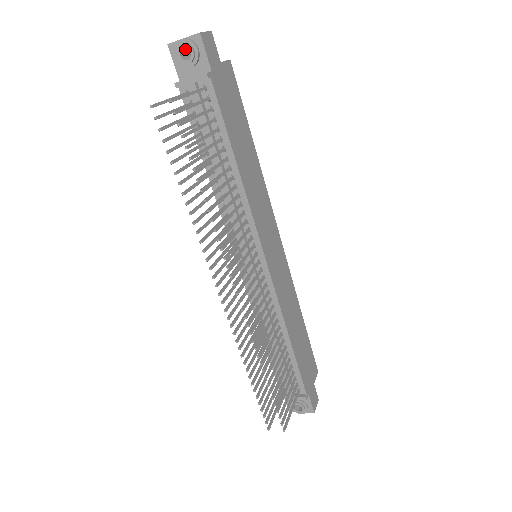
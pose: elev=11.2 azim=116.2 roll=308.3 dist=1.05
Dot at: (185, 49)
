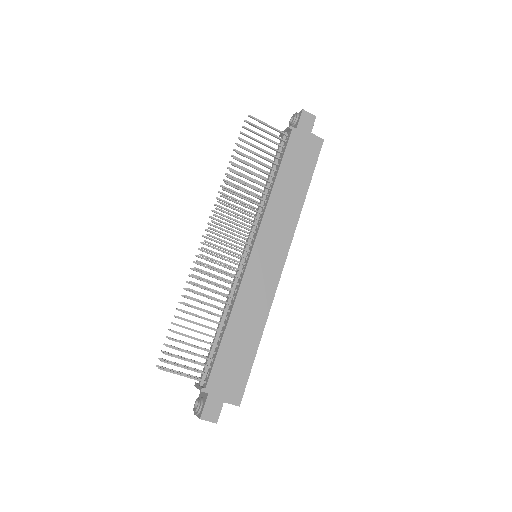
Dot at: occluded
